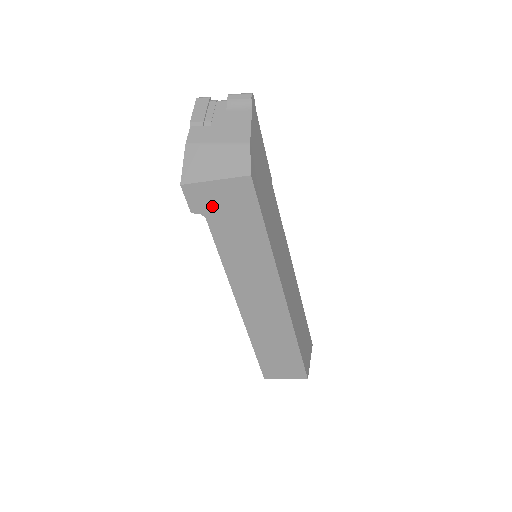
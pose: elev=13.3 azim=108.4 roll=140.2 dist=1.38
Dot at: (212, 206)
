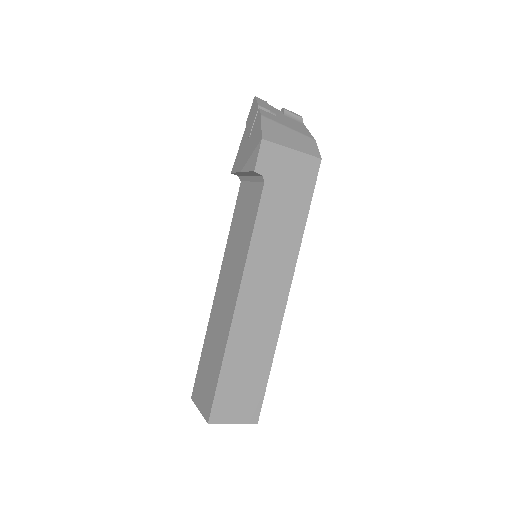
Dot at: (277, 172)
